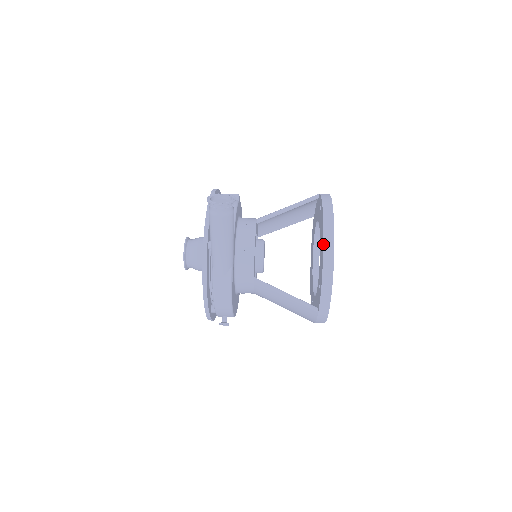
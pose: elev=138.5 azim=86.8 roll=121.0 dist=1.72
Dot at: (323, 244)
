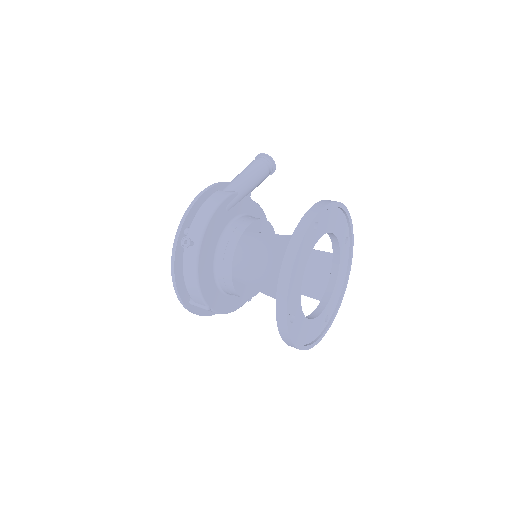
Dot at: occluded
